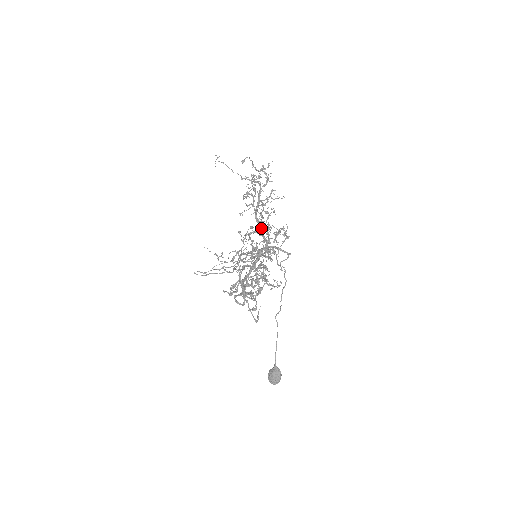
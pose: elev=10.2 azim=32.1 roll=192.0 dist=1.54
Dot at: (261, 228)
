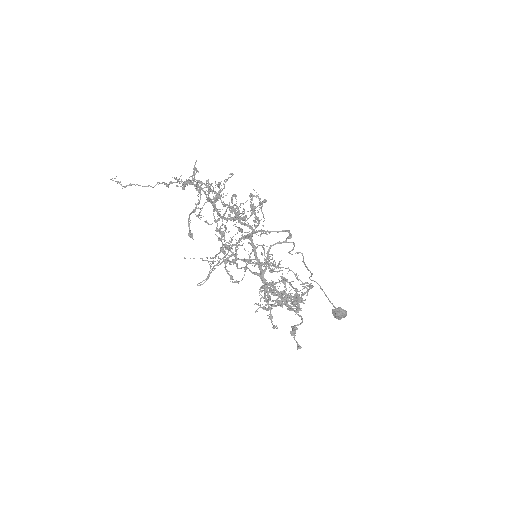
Dot at: occluded
